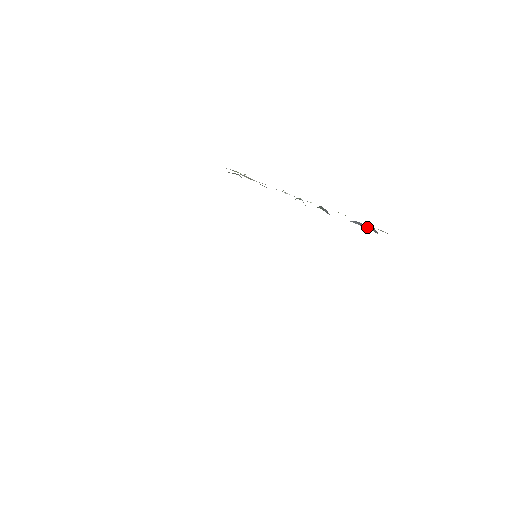
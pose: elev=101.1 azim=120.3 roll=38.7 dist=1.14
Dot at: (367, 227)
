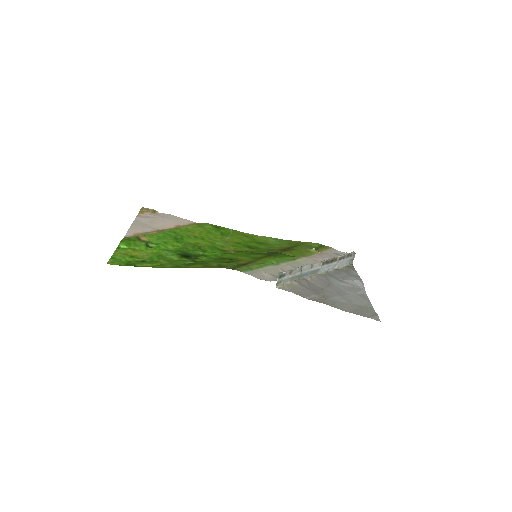
Dot at: (347, 255)
